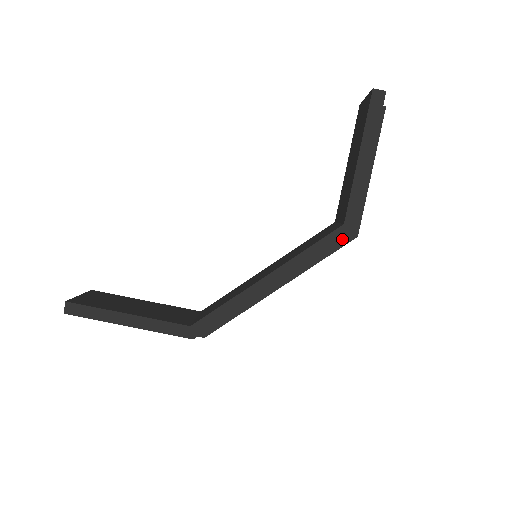
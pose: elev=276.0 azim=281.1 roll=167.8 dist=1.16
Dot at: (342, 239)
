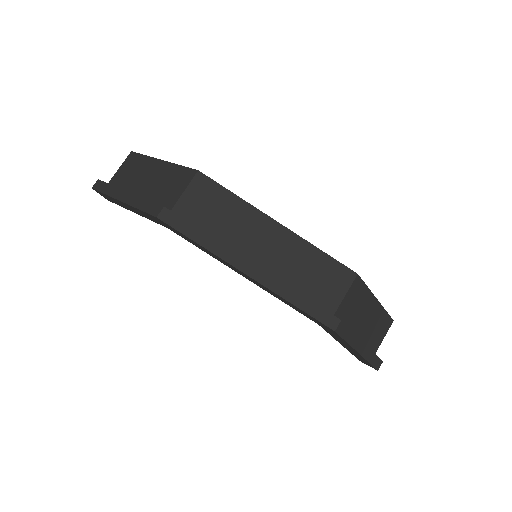
Dot at: (345, 266)
